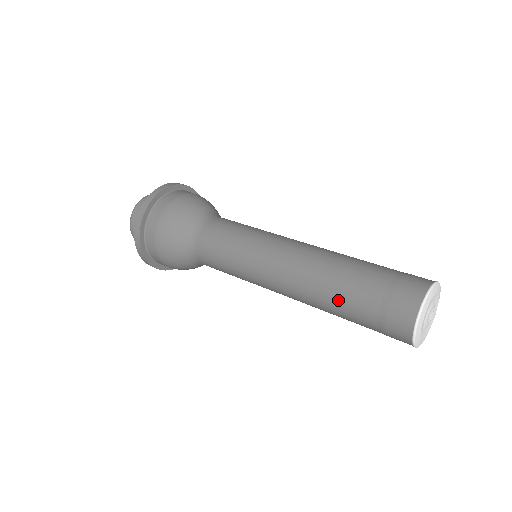
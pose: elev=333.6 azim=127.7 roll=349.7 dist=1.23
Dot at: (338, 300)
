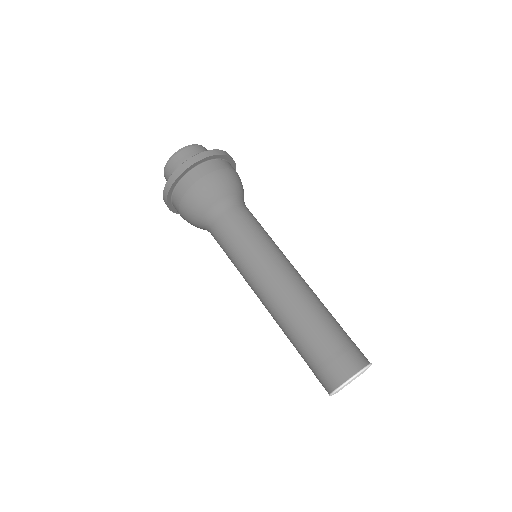
Dot at: (293, 342)
